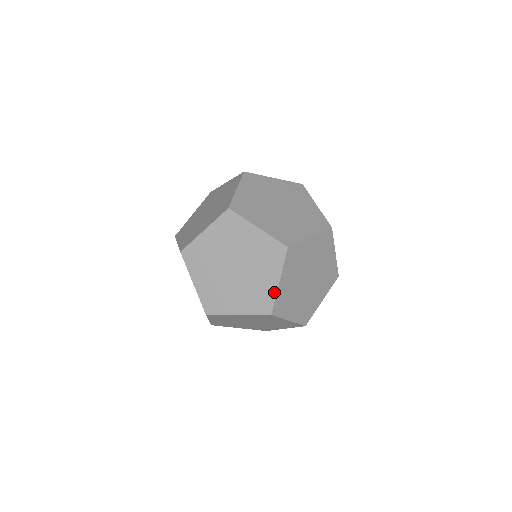
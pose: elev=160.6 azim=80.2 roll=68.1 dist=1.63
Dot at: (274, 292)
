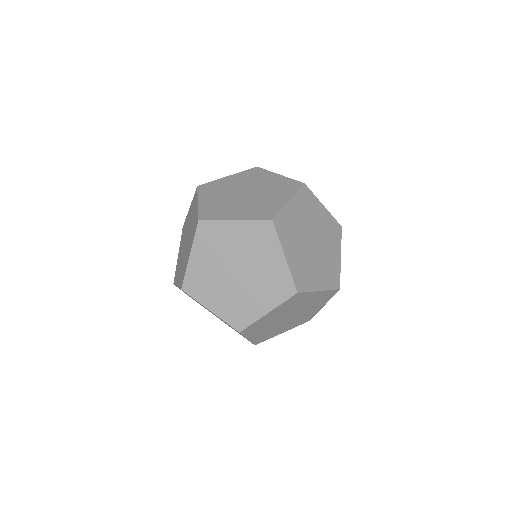
Dot at: (186, 266)
